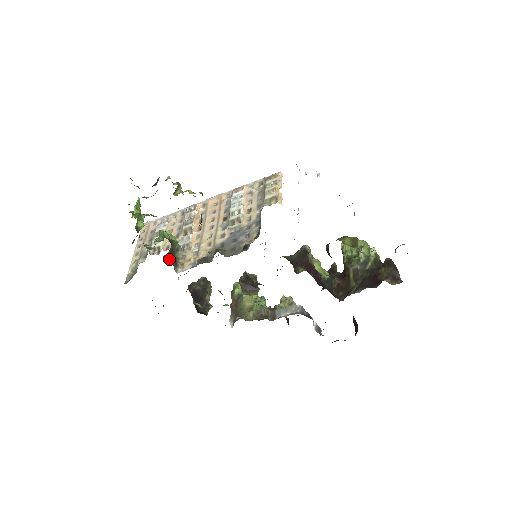
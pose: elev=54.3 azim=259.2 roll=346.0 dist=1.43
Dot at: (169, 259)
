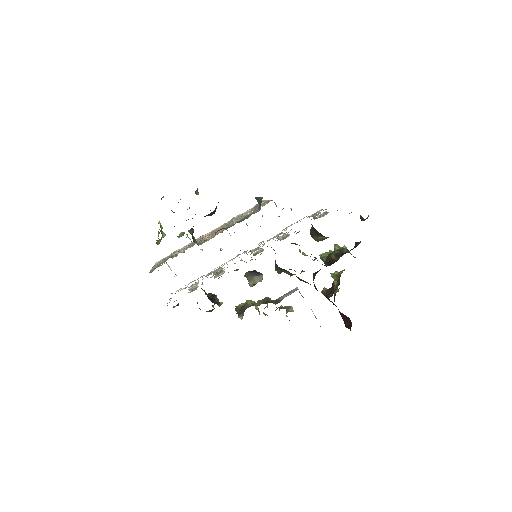
Dot at: (192, 236)
